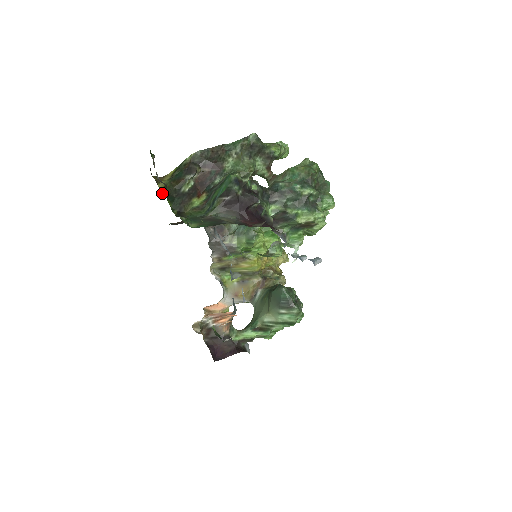
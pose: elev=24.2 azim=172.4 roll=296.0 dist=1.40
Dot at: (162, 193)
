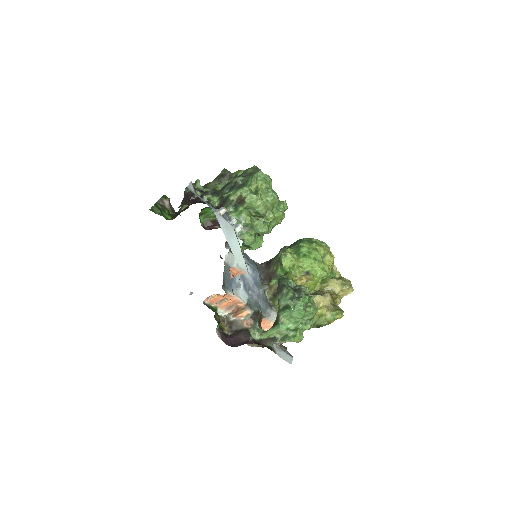
Dot at: occluded
